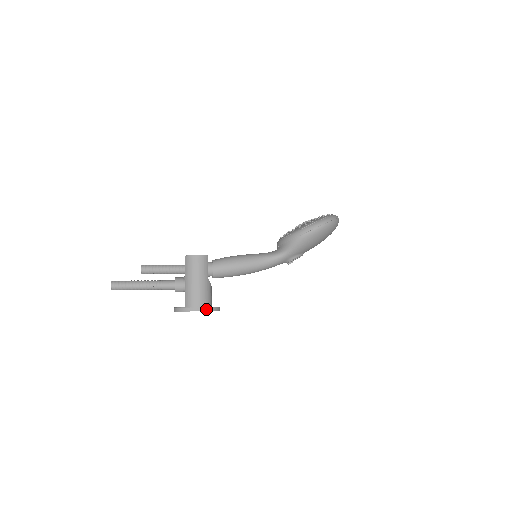
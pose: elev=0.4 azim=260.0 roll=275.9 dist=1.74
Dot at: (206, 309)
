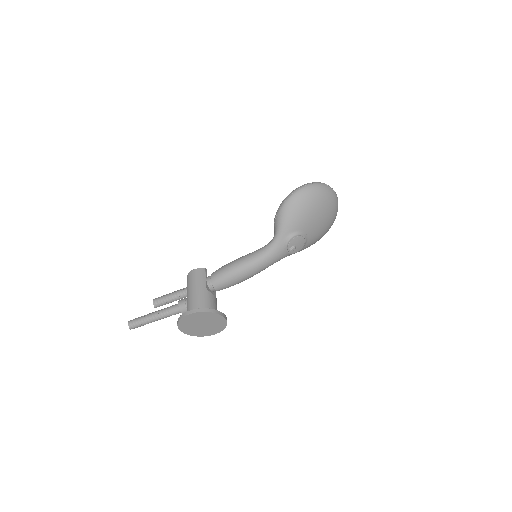
Dot at: (197, 310)
